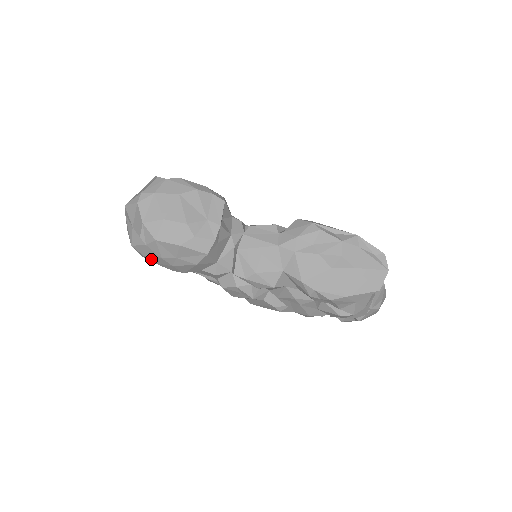
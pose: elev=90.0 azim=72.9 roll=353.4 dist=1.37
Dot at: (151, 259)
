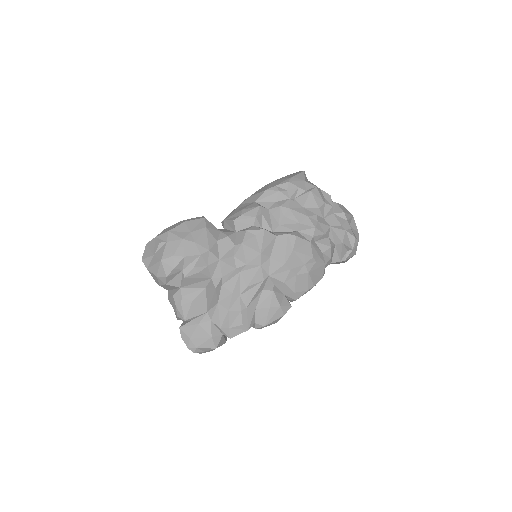
Dot at: (179, 254)
